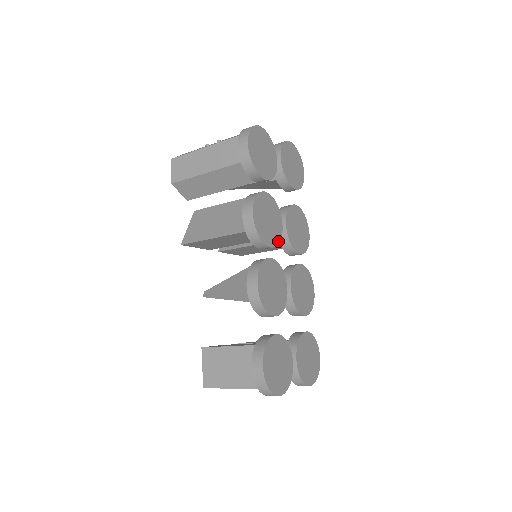
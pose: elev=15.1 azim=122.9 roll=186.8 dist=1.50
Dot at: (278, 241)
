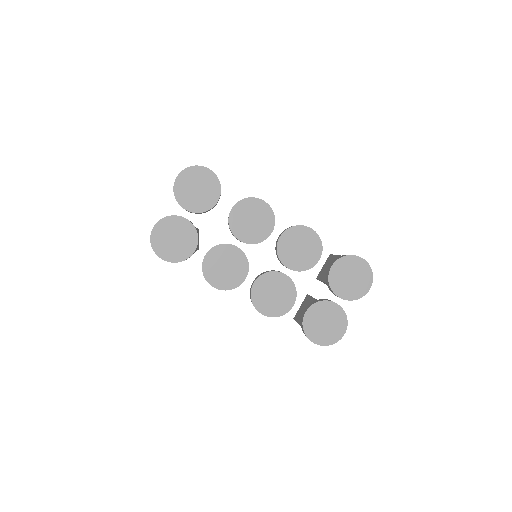
Dot at: (246, 263)
